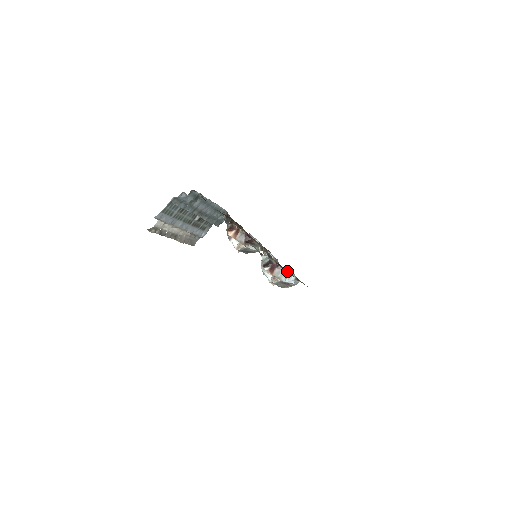
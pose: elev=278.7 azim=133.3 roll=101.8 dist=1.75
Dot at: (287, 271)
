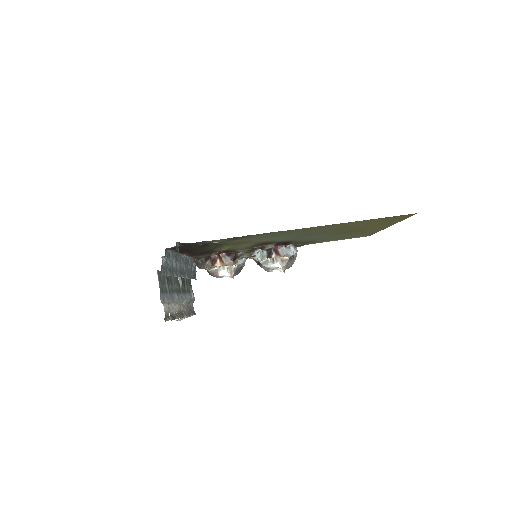
Dot at: (286, 244)
